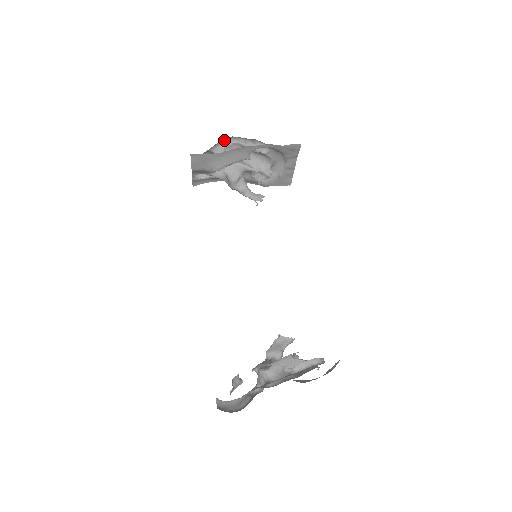
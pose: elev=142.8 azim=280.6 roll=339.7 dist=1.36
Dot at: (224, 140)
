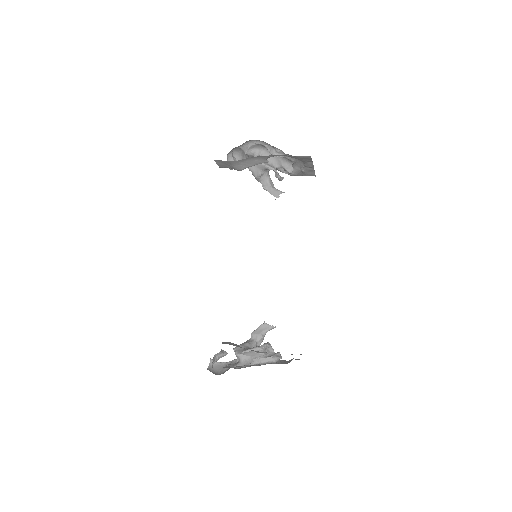
Dot at: (249, 141)
